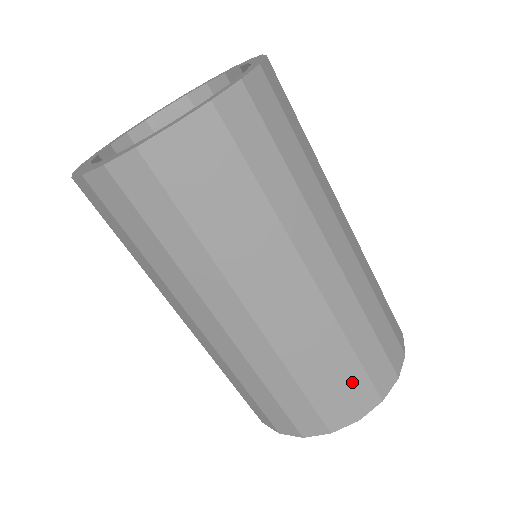
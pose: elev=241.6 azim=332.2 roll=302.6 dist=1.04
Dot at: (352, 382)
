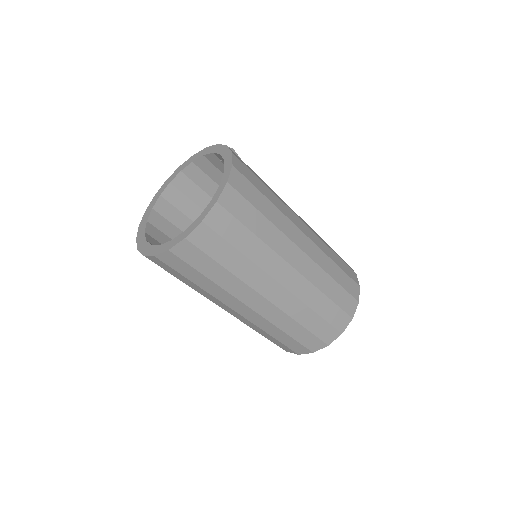
Dot at: (290, 343)
